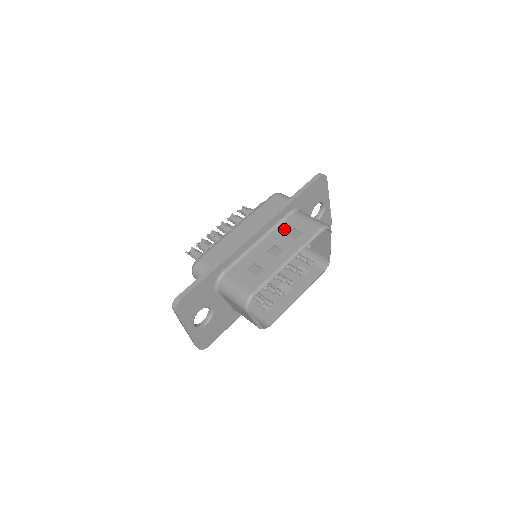
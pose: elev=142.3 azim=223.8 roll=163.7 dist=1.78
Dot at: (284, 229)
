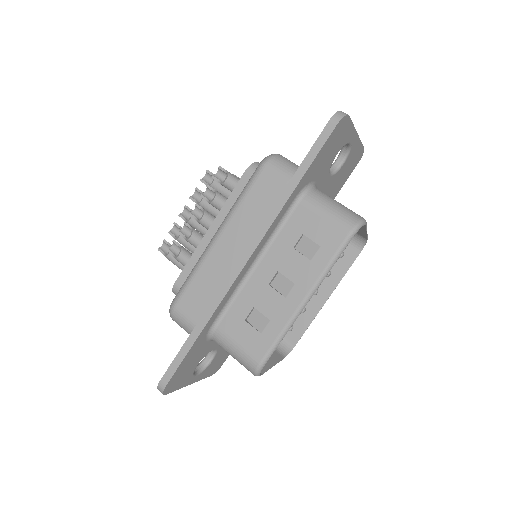
Dot at: (289, 238)
